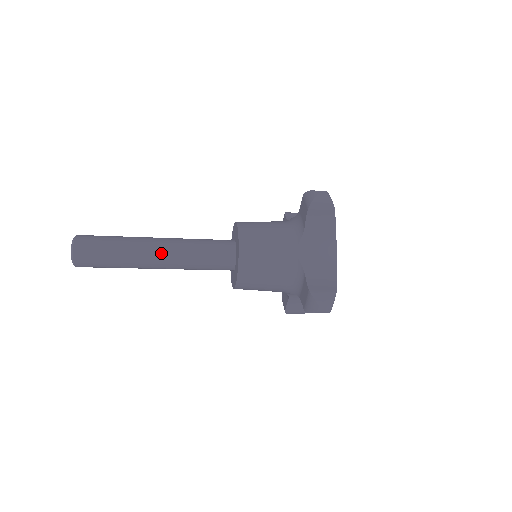
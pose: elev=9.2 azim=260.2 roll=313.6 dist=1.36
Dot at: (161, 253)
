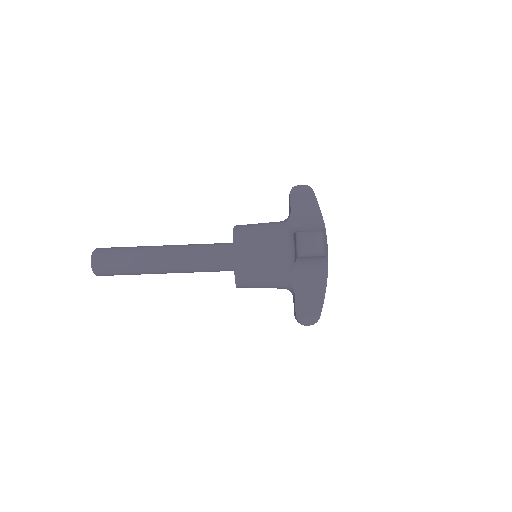
Dot at: (167, 249)
